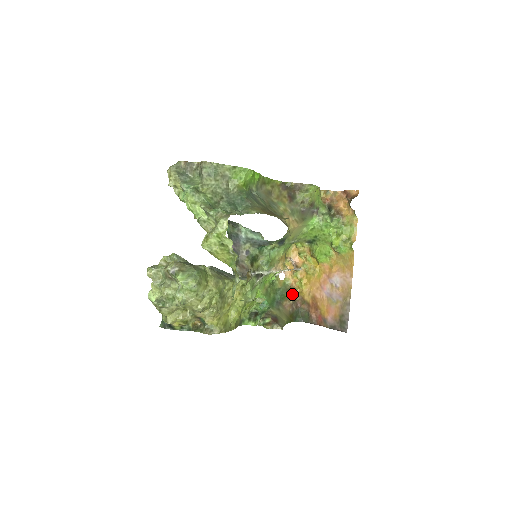
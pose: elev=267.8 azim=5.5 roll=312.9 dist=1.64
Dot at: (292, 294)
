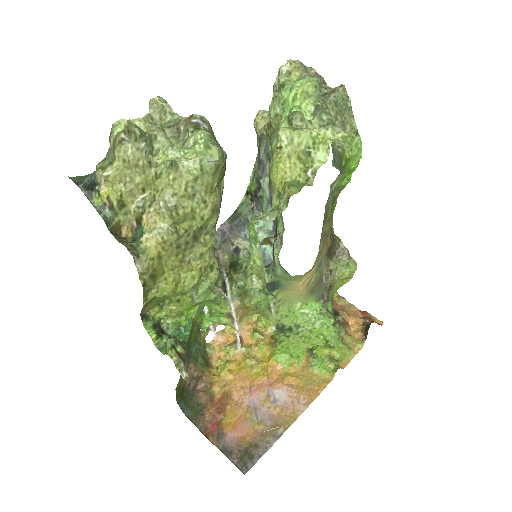
Dot at: (204, 367)
